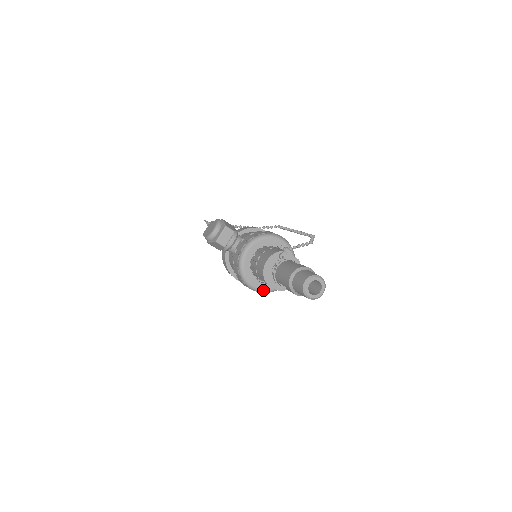
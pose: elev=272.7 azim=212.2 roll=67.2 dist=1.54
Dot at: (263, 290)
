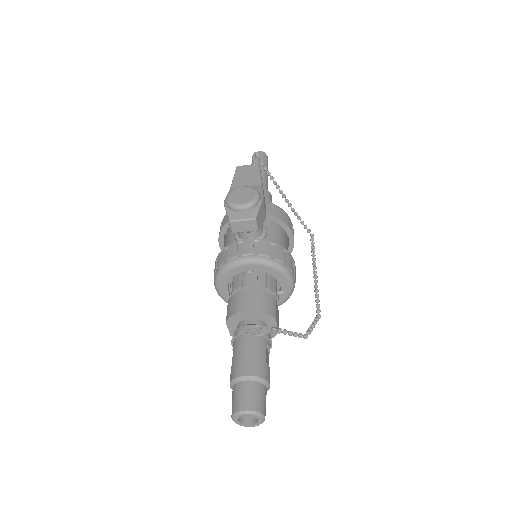
Dot at: (225, 299)
